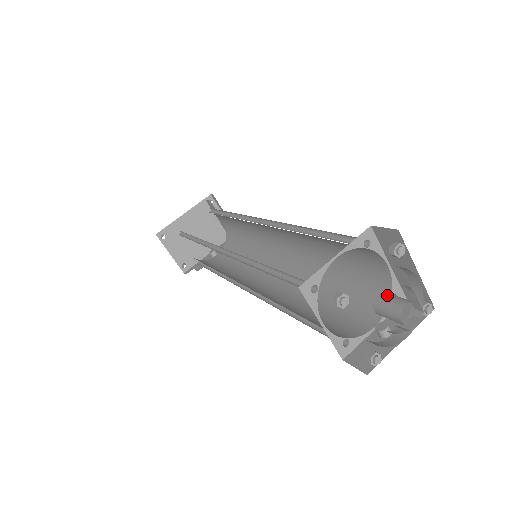
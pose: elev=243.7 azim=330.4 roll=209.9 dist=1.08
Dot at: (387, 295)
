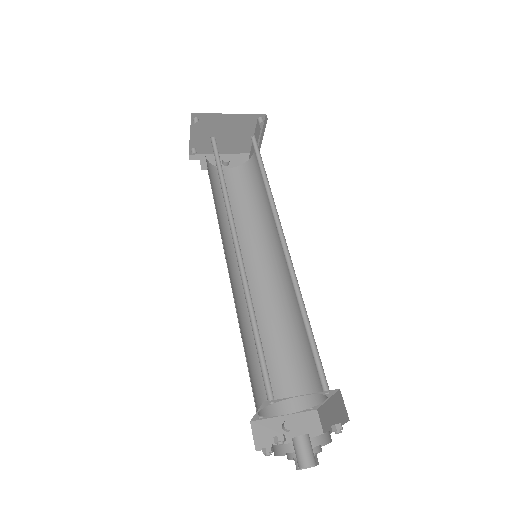
Dot at: (307, 442)
